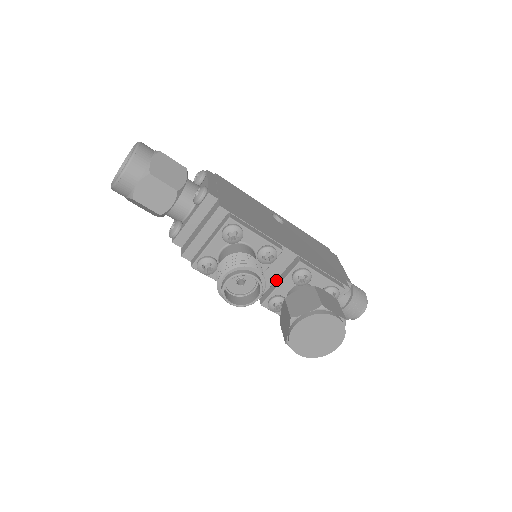
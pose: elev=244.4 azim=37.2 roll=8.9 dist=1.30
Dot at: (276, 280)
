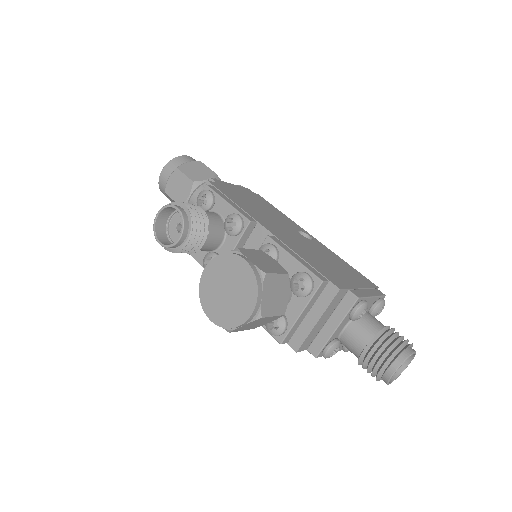
Dot at: occluded
